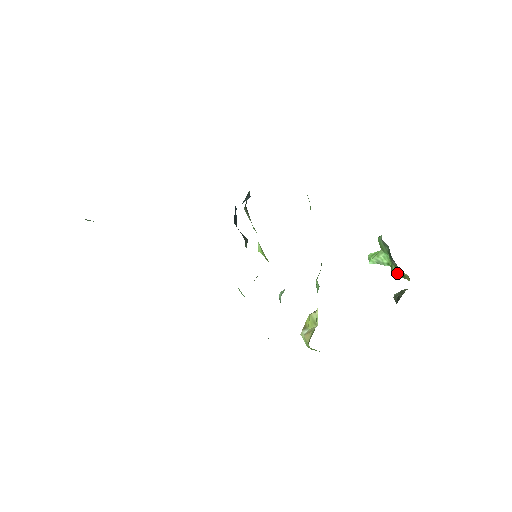
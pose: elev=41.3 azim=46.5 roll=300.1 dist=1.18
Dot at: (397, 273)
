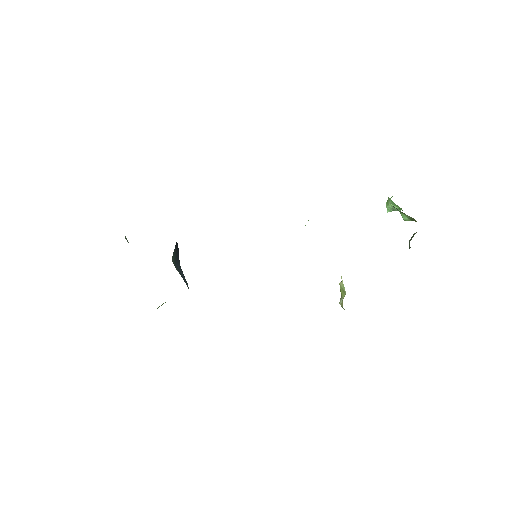
Dot at: (405, 218)
